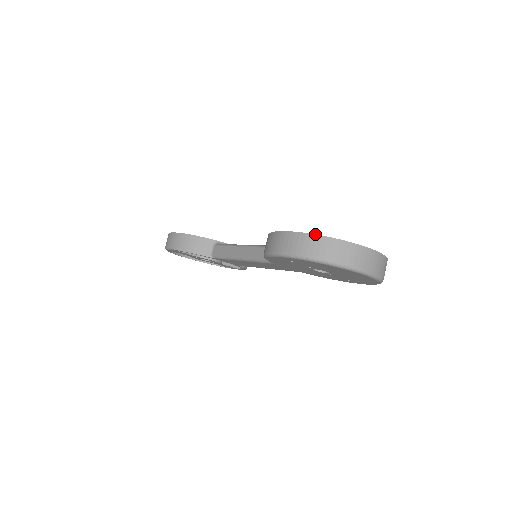
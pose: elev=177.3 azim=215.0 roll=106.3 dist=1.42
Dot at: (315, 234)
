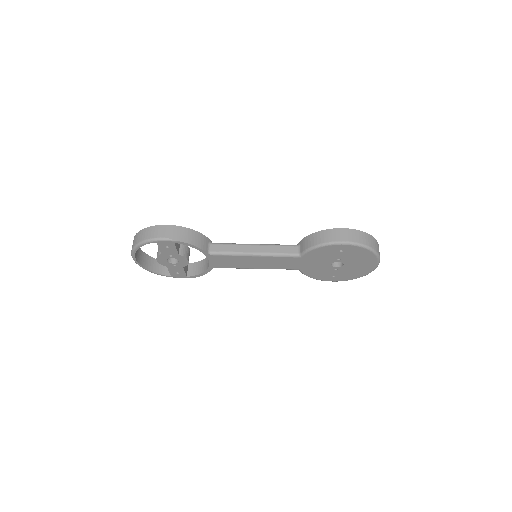
Dot at: (367, 233)
